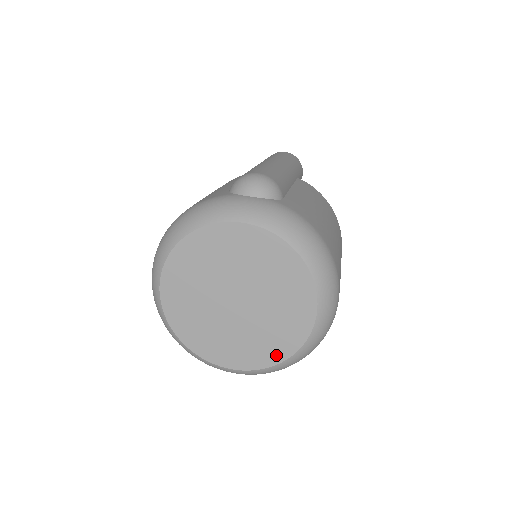
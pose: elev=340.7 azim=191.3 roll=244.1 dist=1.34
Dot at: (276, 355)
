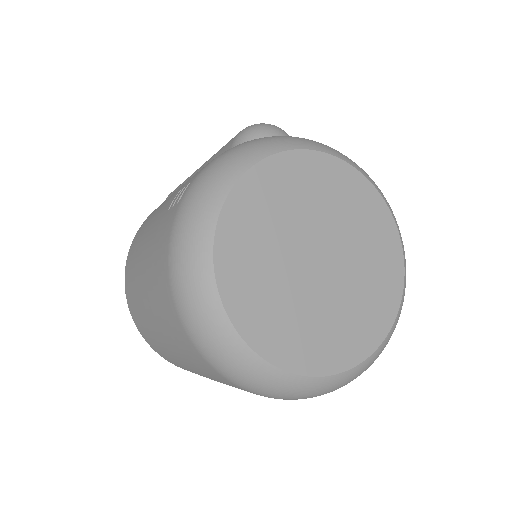
Dot at: (383, 321)
